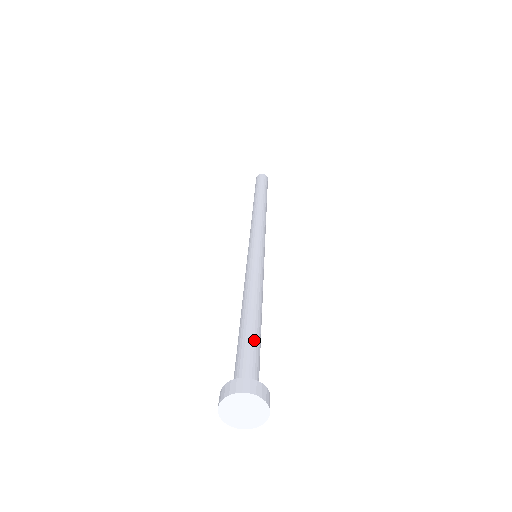
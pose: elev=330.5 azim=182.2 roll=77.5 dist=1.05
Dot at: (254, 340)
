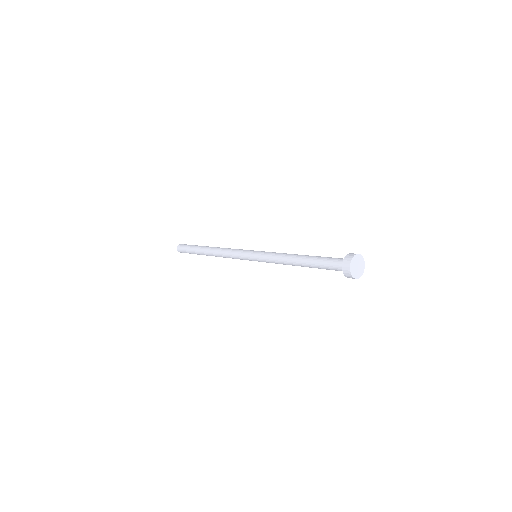
Dot at: (320, 258)
